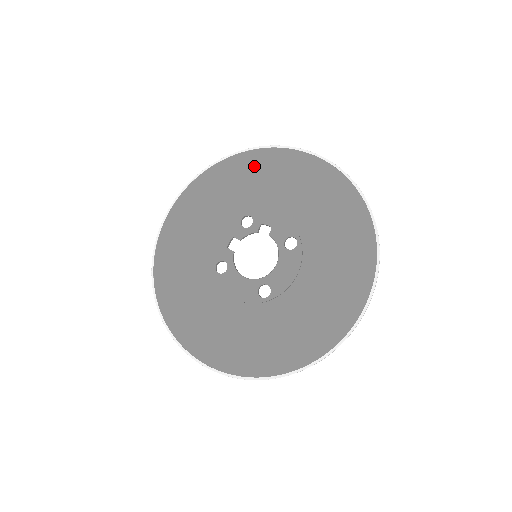
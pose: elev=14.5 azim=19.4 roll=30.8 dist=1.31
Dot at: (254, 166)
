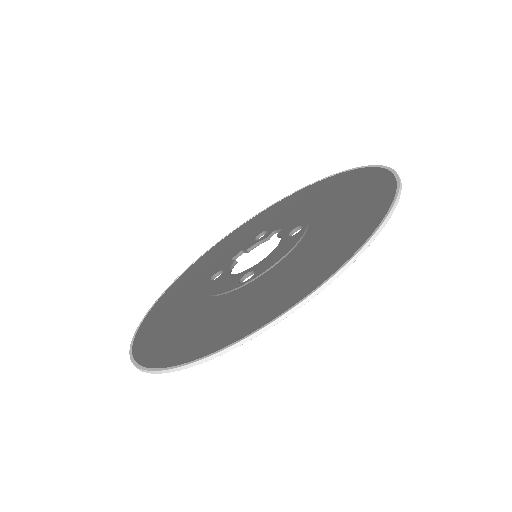
Dot at: (288, 201)
